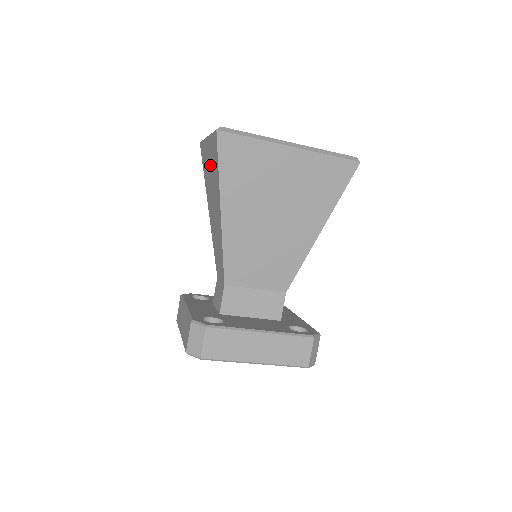
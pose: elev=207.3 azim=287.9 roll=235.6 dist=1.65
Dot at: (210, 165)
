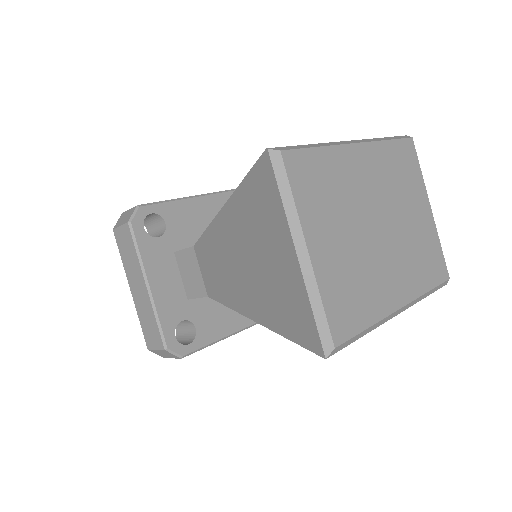
Dot at: (272, 267)
